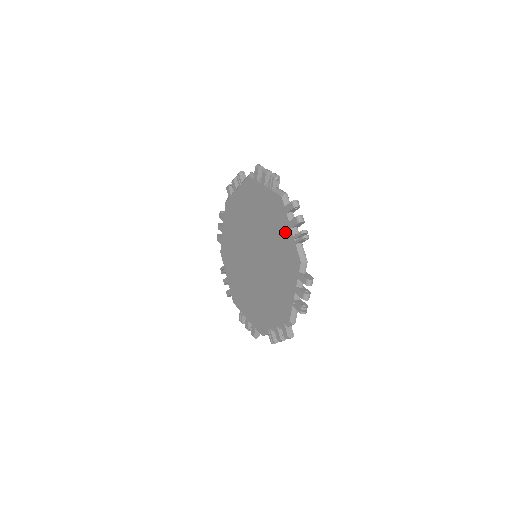
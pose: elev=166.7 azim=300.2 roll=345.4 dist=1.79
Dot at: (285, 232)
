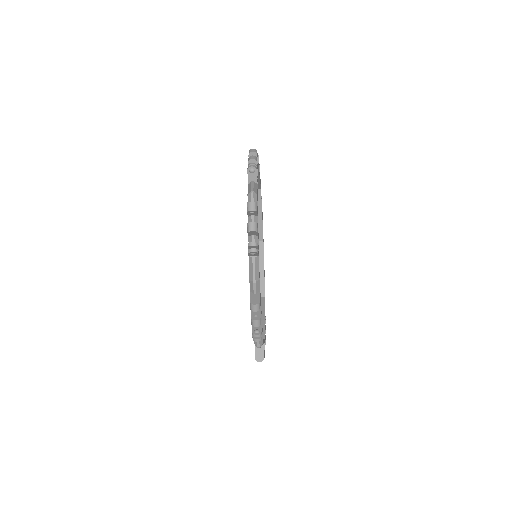
Dot at: occluded
